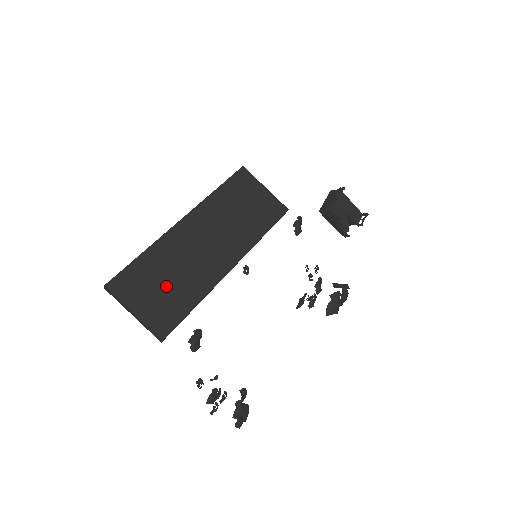
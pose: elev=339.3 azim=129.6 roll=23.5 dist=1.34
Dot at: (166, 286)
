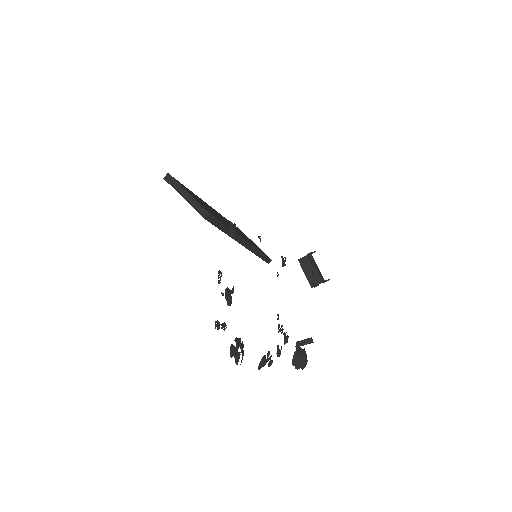
Dot at: occluded
